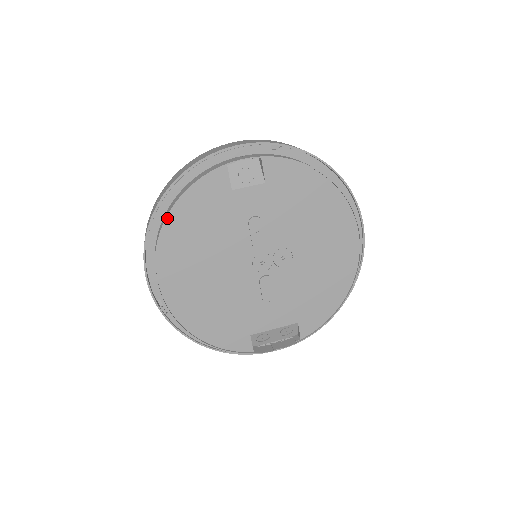
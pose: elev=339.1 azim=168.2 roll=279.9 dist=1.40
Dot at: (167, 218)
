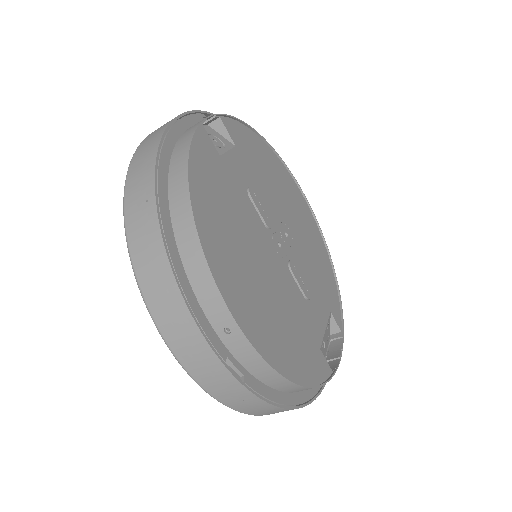
Dot at: (189, 201)
